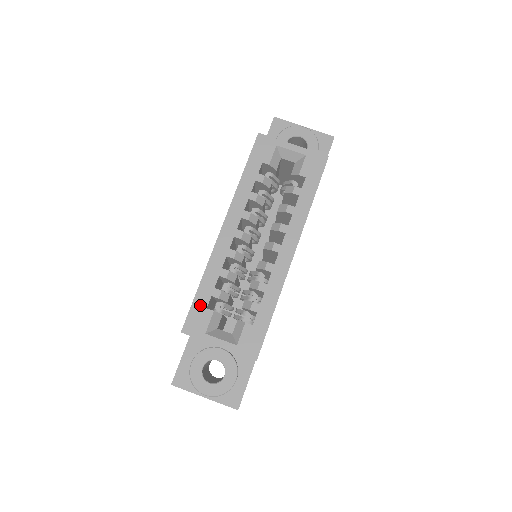
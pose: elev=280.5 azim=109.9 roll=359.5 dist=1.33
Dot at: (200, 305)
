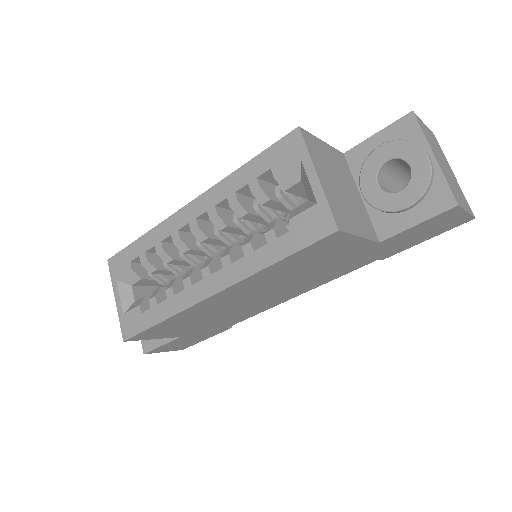
Dot at: (129, 254)
